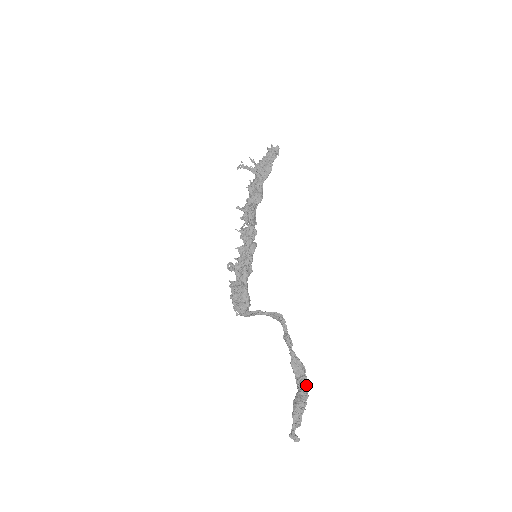
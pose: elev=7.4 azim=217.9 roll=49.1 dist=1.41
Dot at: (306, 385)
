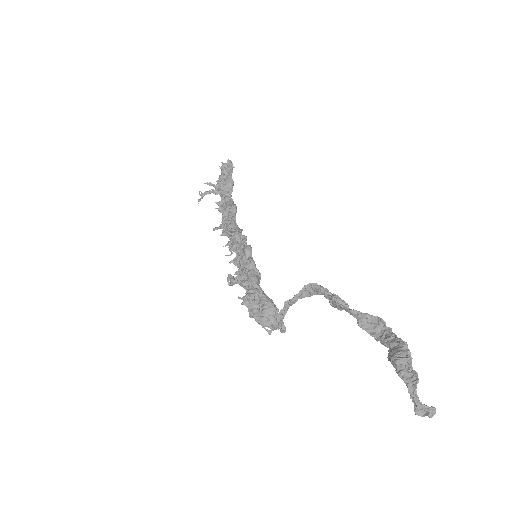
Dot at: (395, 335)
